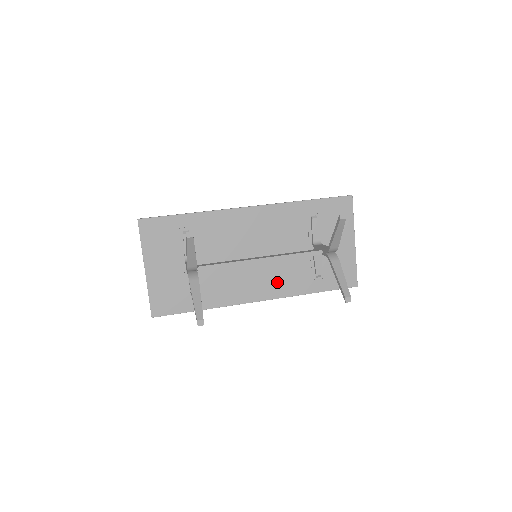
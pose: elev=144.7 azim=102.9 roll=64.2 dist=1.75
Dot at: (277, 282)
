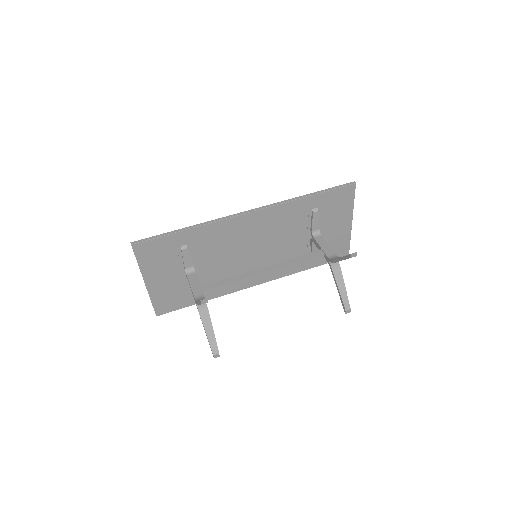
Dot at: occluded
